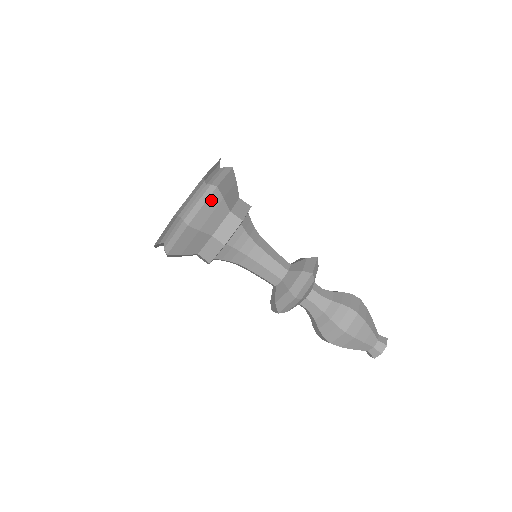
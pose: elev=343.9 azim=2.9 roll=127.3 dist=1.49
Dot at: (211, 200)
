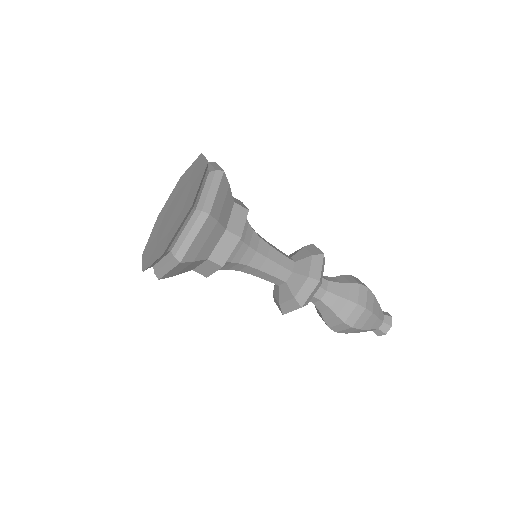
Dot at: (222, 186)
